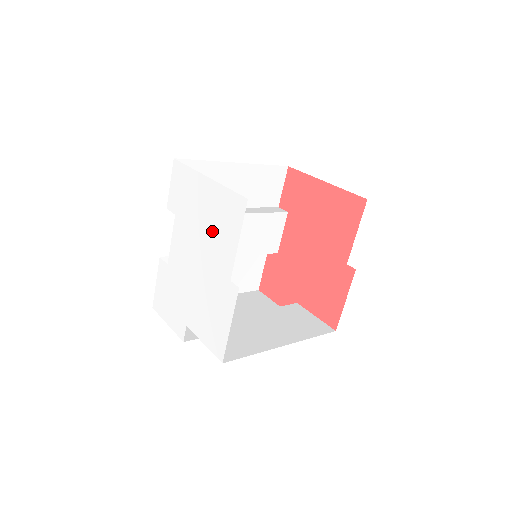
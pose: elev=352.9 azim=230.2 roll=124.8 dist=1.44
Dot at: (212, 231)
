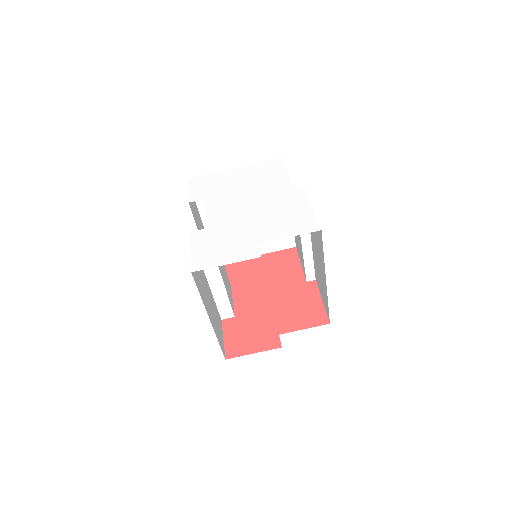
Dot at: (257, 183)
